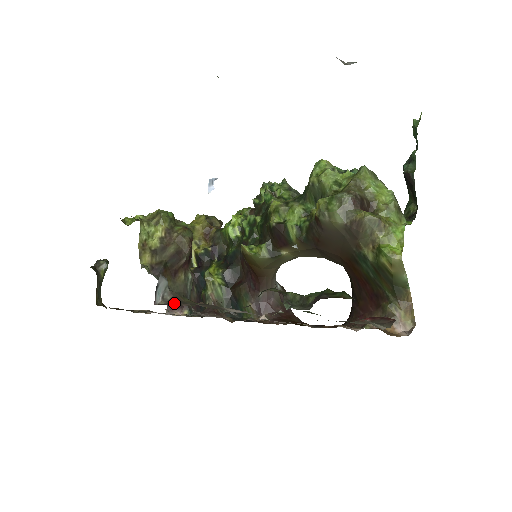
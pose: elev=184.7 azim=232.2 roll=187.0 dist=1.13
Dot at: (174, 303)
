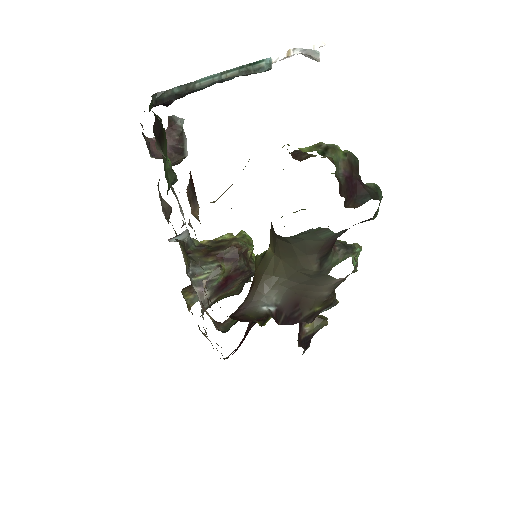
Dot at: occluded
